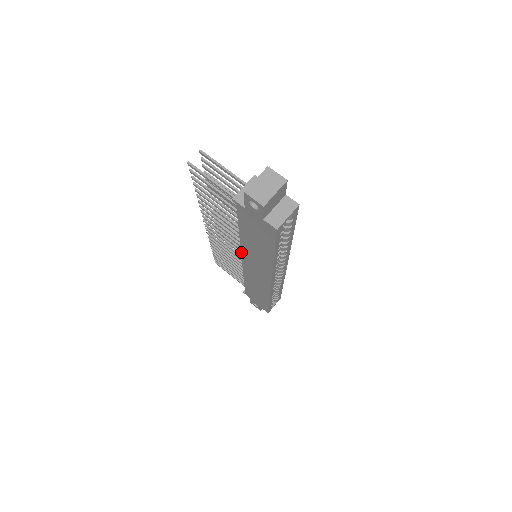
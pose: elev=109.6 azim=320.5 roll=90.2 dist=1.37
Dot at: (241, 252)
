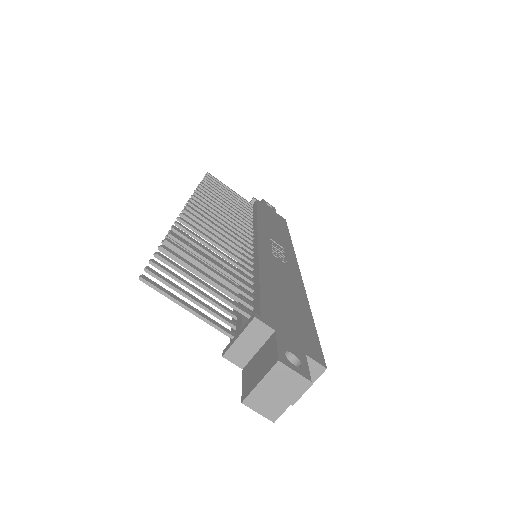
Dot at: occluded
